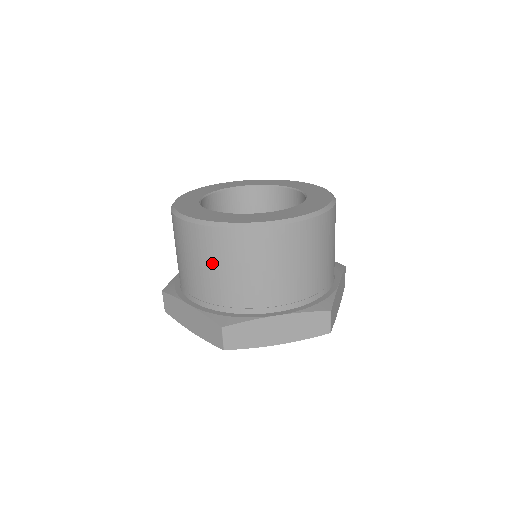
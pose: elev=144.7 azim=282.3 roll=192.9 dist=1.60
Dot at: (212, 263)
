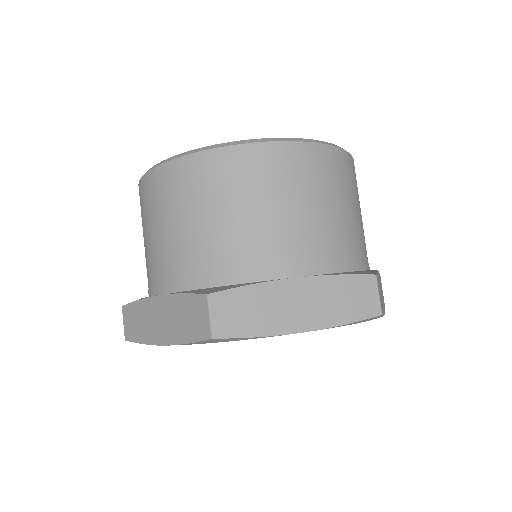
Dot at: (191, 211)
